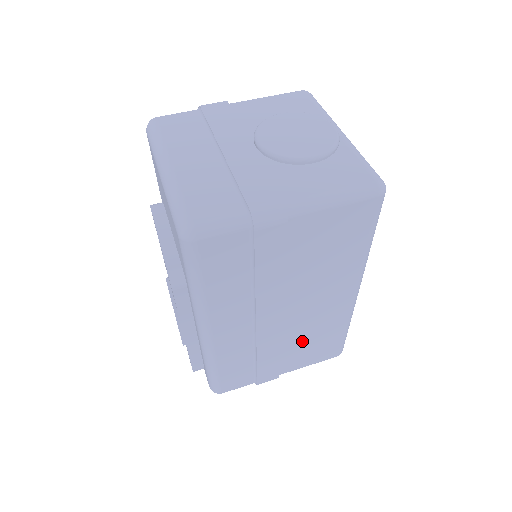
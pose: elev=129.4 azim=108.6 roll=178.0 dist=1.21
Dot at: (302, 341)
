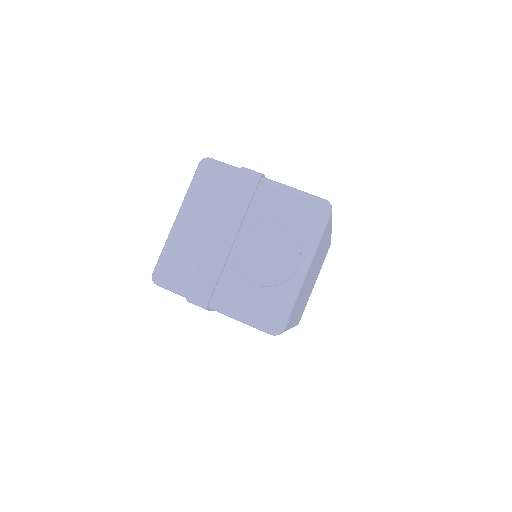
Dot at: occluded
